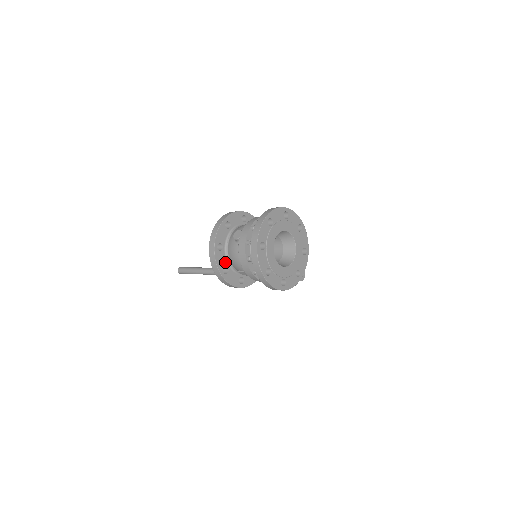
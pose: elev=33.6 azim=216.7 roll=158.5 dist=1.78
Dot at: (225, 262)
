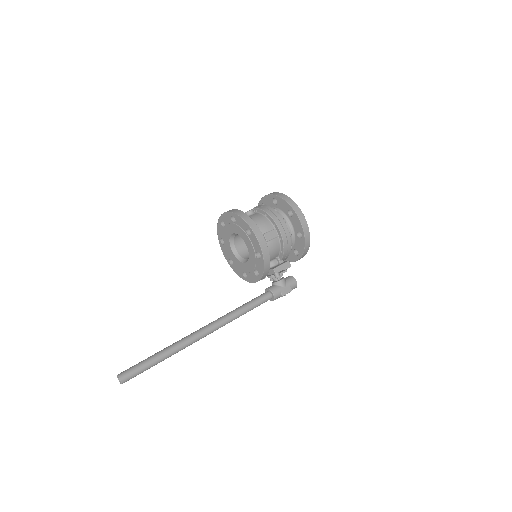
Dot at: occluded
